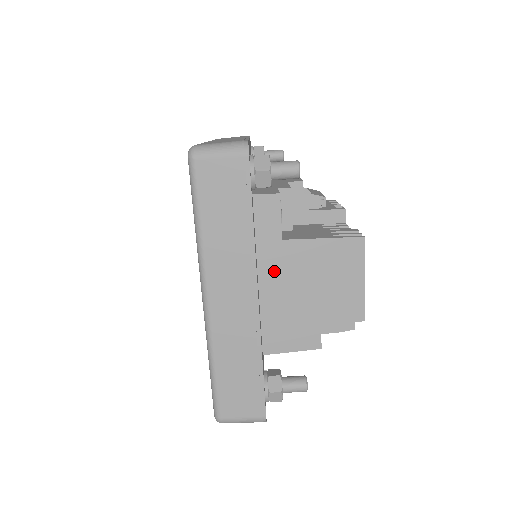
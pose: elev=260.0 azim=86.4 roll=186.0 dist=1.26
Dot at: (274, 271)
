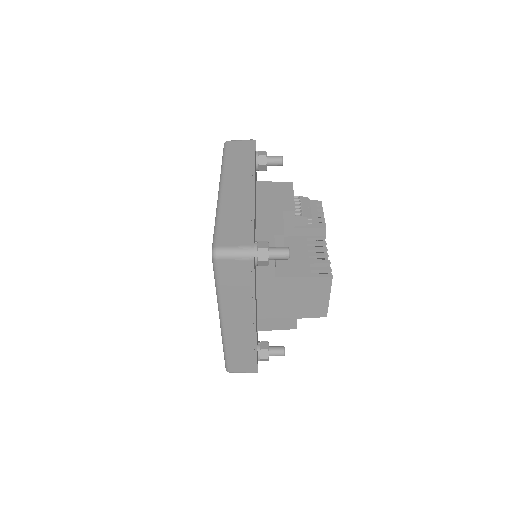
Dot at: (268, 292)
